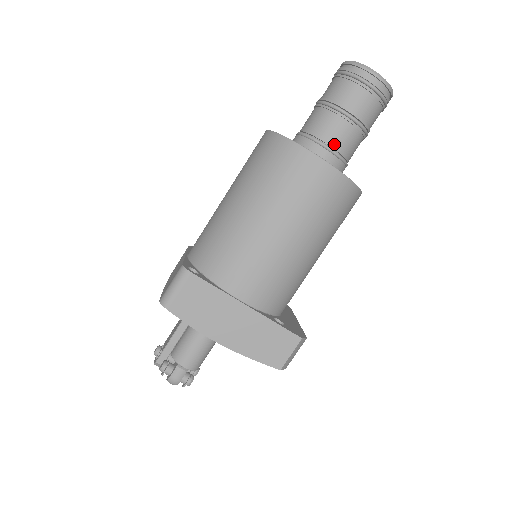
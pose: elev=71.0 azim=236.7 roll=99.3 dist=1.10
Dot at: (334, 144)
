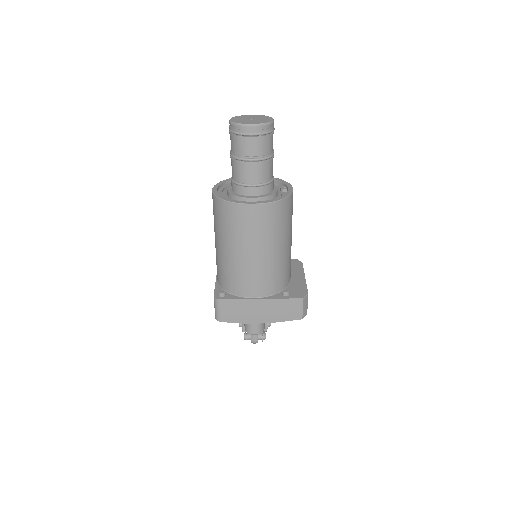
Dot at: (254, 181)
